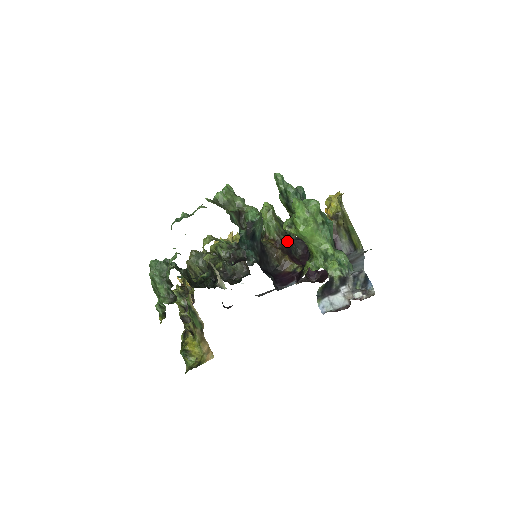
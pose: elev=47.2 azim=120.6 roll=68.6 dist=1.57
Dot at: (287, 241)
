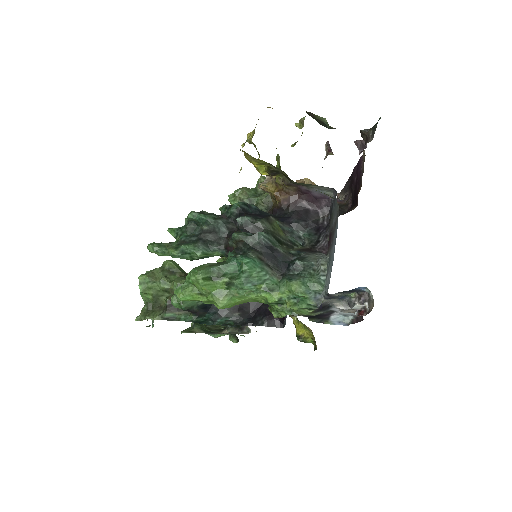
Dot at: occluded
